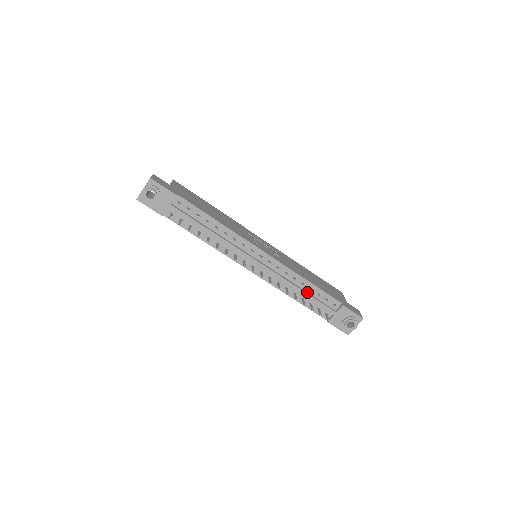
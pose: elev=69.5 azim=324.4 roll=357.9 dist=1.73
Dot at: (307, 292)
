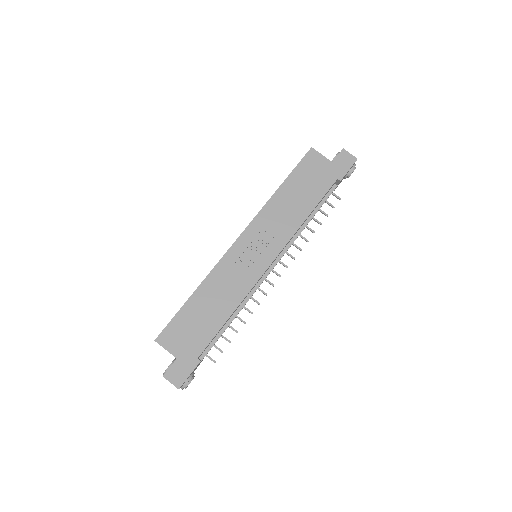
Dot at: (311, 214)
